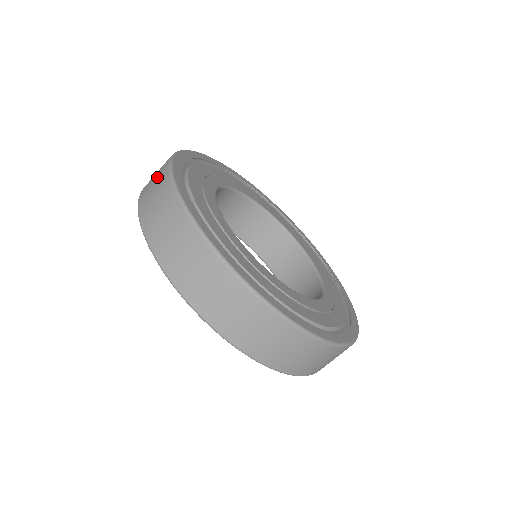
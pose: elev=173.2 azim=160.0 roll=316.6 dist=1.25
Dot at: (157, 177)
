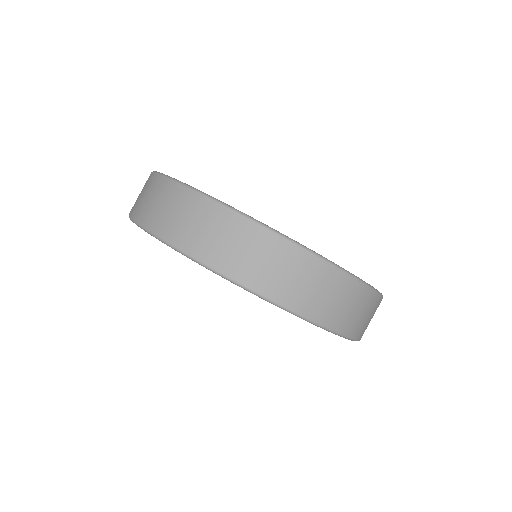
Dot at: (178, 206)
